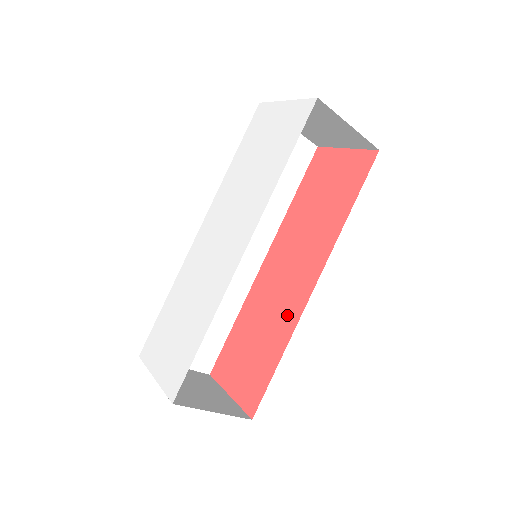
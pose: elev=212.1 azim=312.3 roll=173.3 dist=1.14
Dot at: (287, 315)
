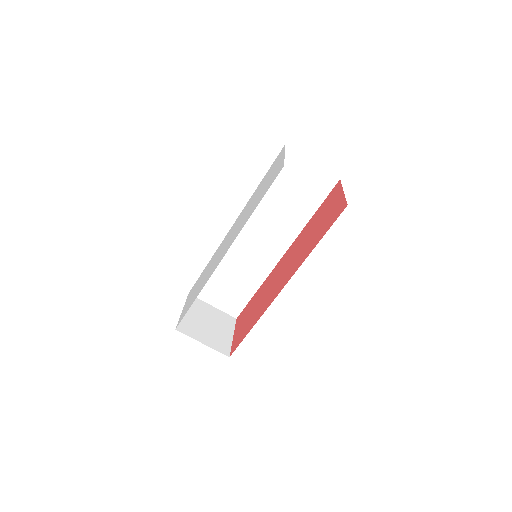
Dot at: (267, 302)
